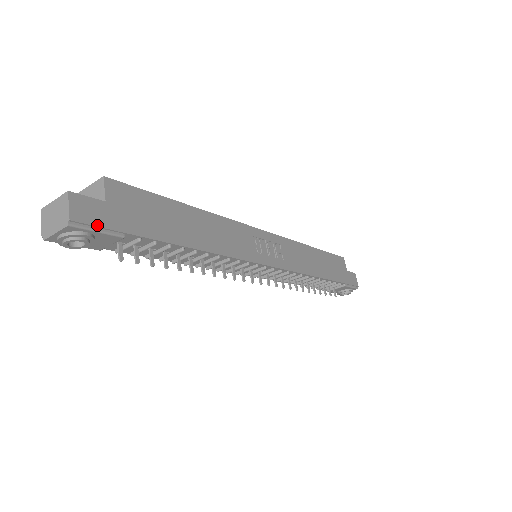
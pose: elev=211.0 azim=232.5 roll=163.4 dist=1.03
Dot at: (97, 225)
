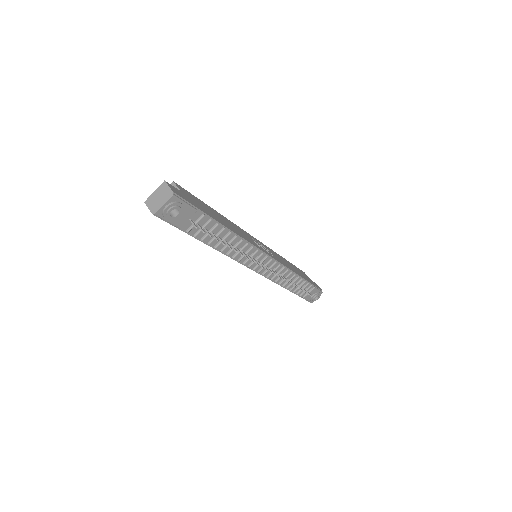
Dot at: (184, 199)
